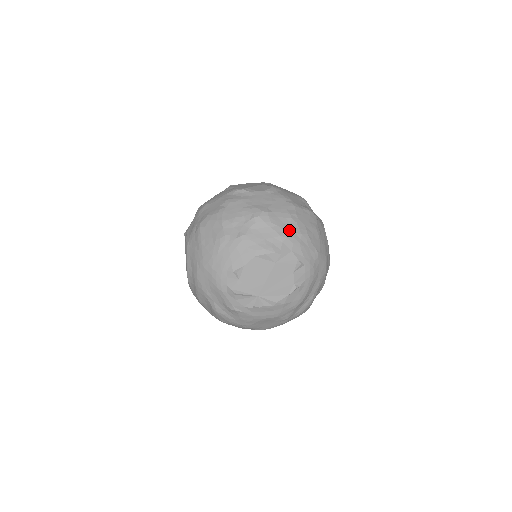
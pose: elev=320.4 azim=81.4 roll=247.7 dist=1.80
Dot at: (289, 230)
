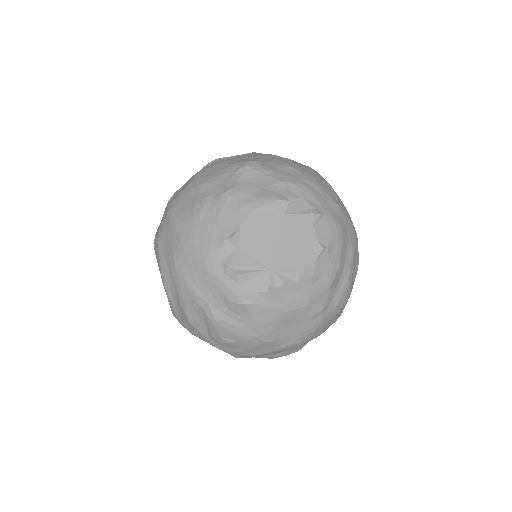
Dot at: (291, 176)
